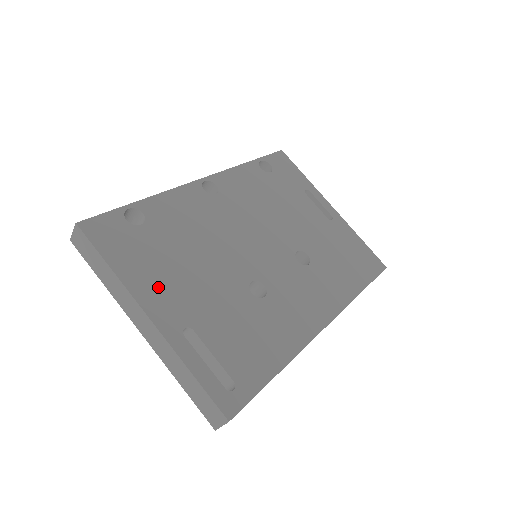
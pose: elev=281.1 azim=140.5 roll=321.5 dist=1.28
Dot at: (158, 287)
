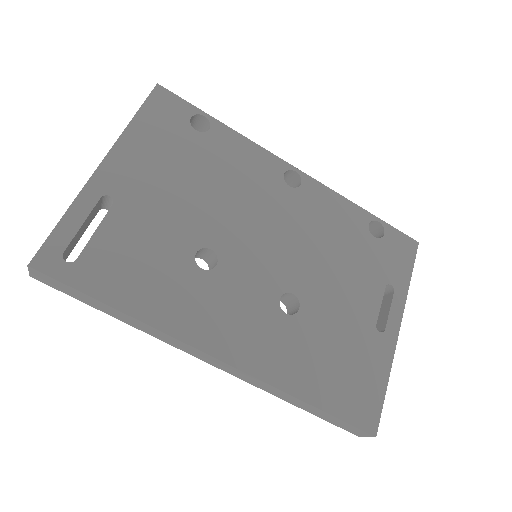
Dot at: (139, 161)
